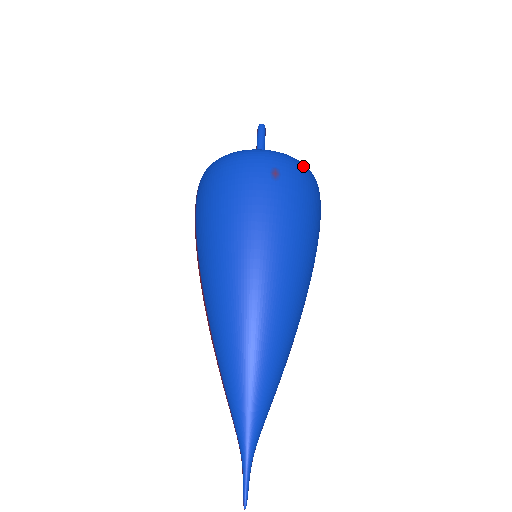
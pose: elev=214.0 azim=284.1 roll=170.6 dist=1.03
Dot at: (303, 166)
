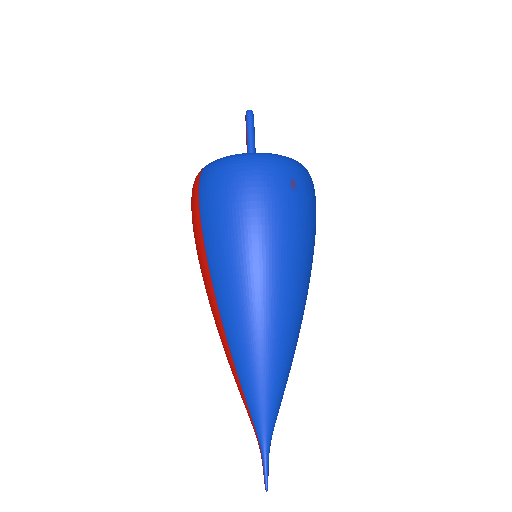
Dot at: (308, 173)
